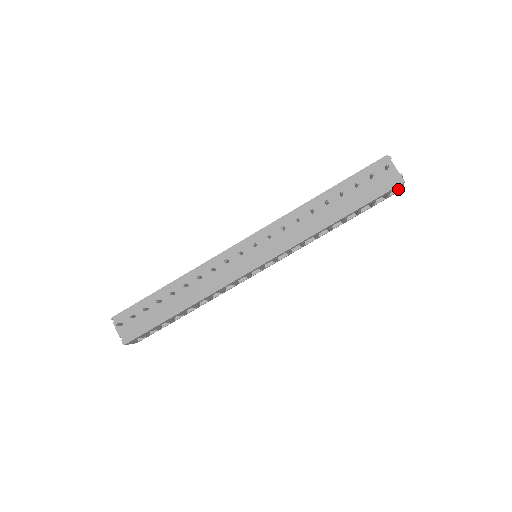
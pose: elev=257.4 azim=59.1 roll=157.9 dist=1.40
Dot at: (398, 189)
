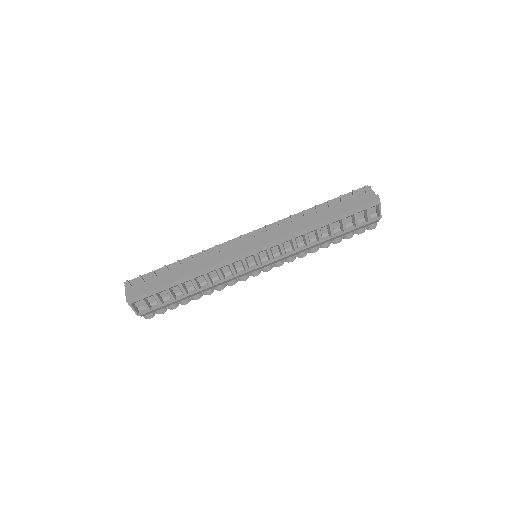
Dot at: (379, 216)
